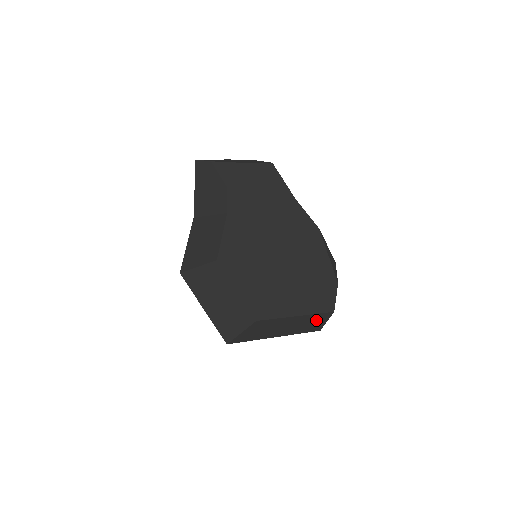
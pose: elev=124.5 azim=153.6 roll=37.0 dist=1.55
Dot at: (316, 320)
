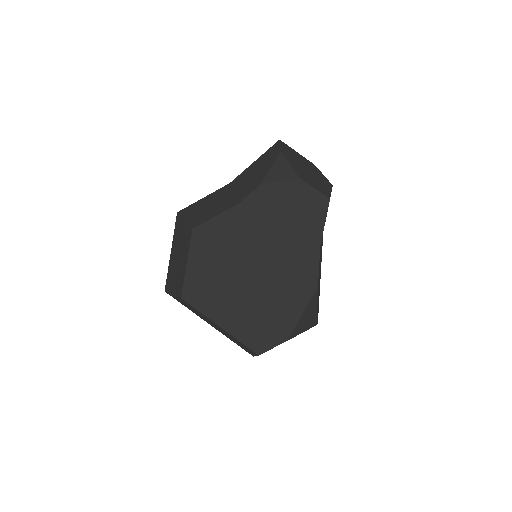
Dot at: (244, 346)
